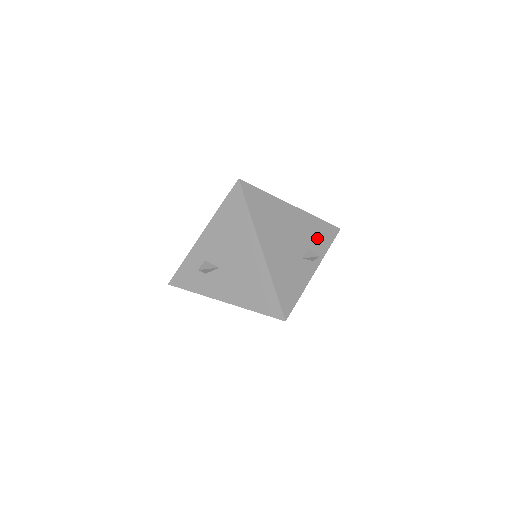
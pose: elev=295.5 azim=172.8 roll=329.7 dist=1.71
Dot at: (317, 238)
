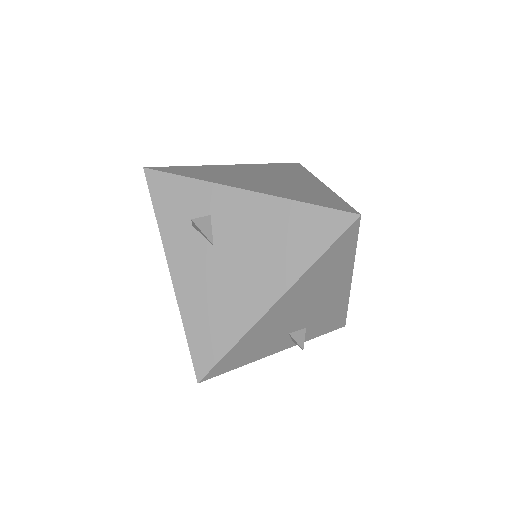
Dot at: (323, 323)
